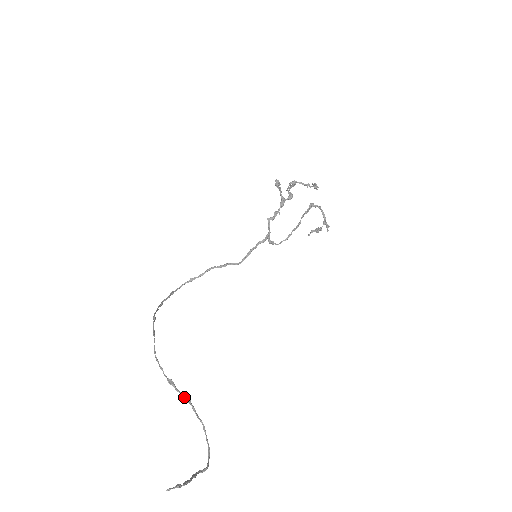
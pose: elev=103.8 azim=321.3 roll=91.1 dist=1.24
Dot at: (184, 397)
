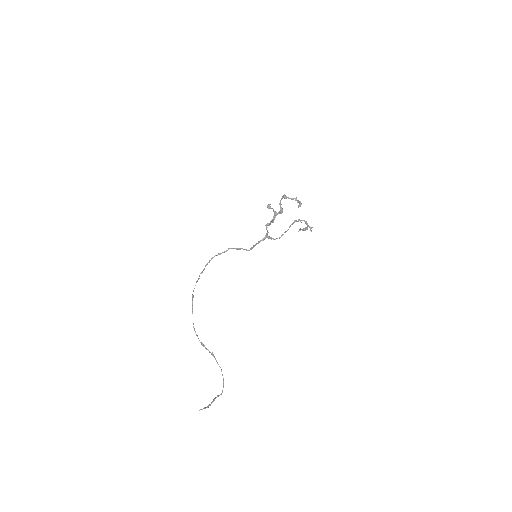
Dot at: occluded
